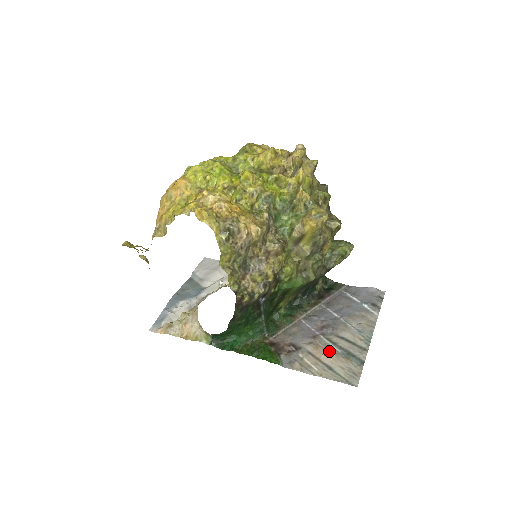
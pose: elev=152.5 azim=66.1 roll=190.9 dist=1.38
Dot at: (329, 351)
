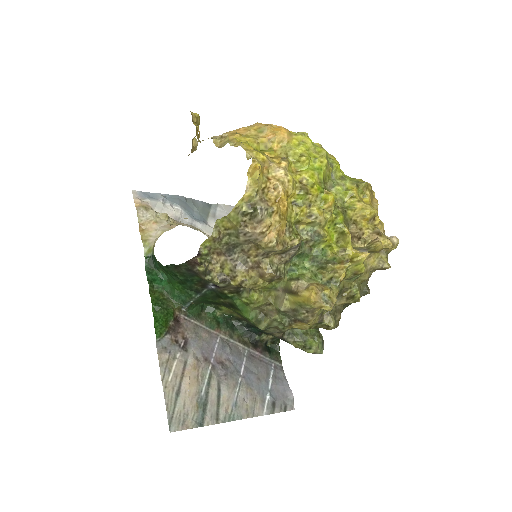
Dot at: (197, 383)
